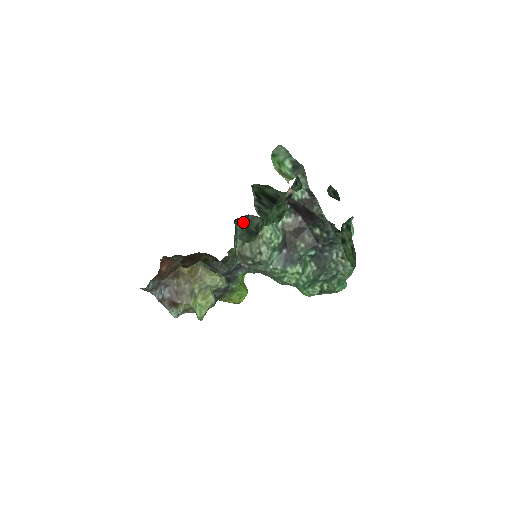
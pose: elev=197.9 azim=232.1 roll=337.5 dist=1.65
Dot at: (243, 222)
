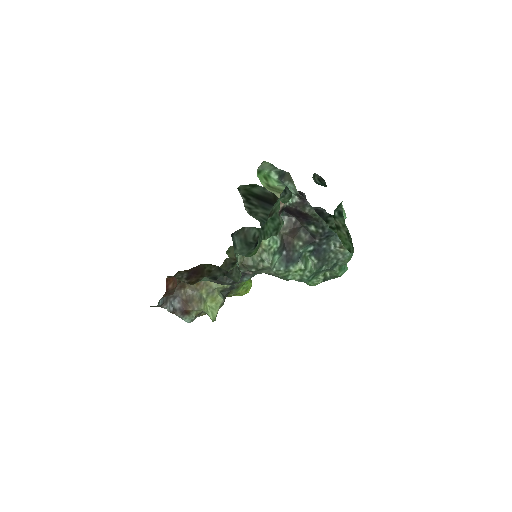
Dot at: (240, 236)
